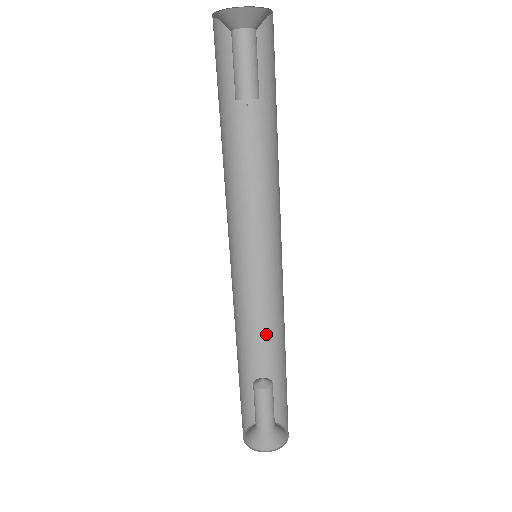
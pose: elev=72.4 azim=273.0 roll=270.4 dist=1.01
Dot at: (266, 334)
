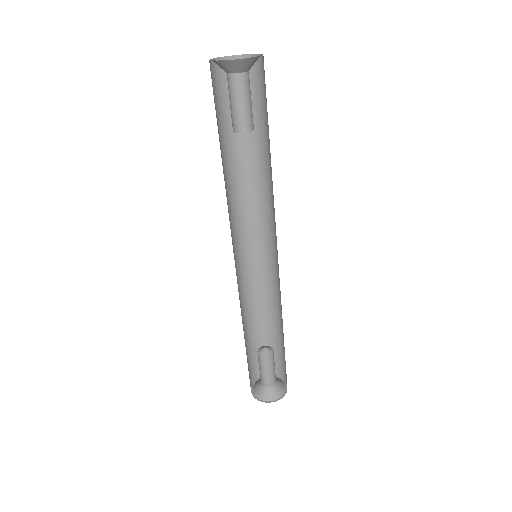
Dot at: (267, 311)
